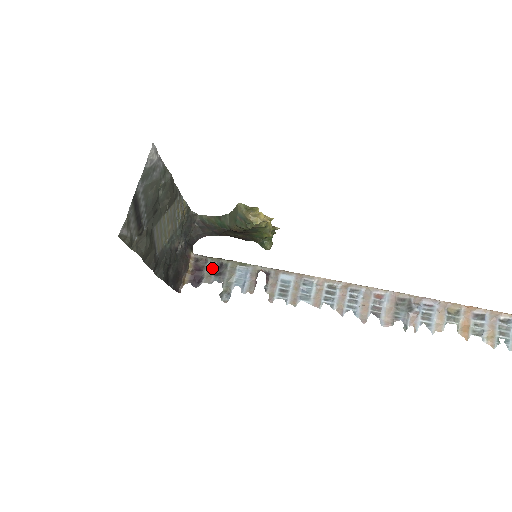
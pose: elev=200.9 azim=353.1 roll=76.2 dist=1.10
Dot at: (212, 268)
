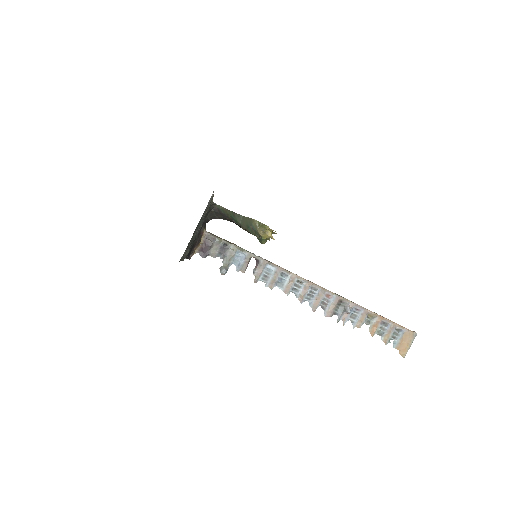
Dot at: (218, 246)
